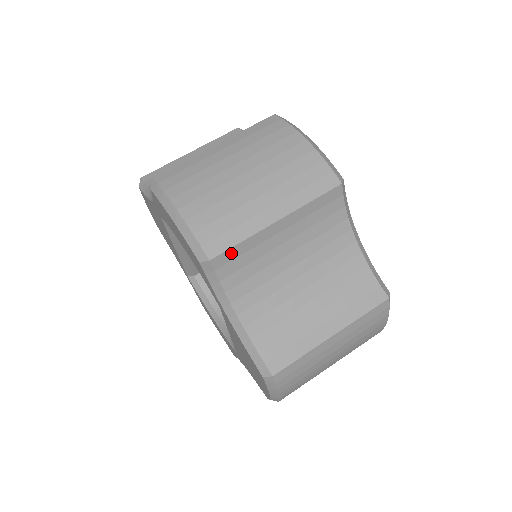
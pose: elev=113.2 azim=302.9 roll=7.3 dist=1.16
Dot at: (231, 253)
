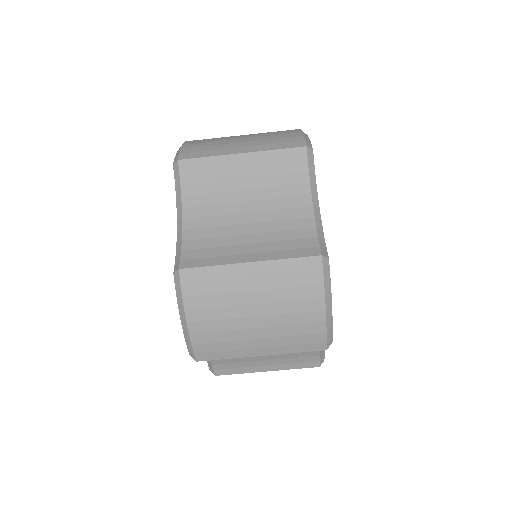
Dot at: (215, 358)
